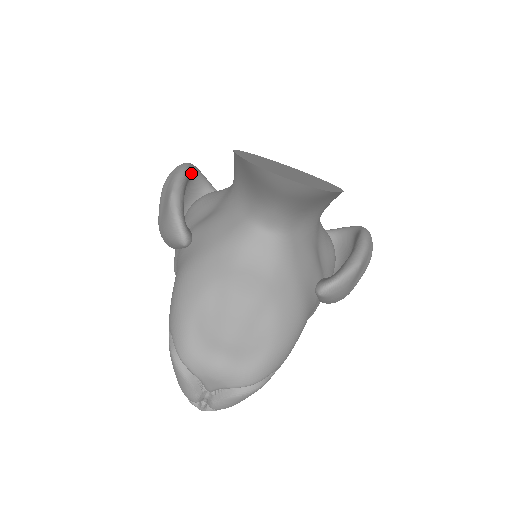
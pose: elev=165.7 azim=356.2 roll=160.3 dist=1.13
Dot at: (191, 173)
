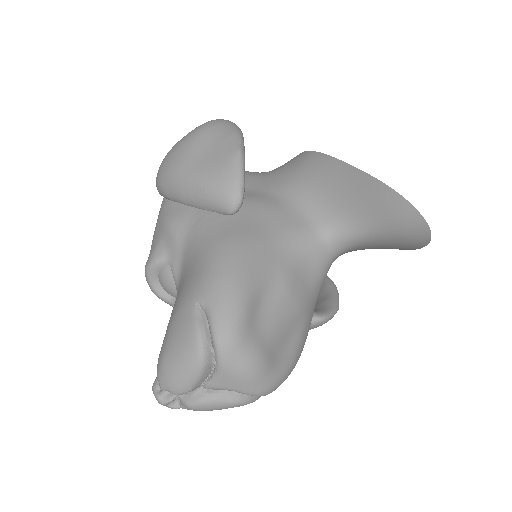
Dot at: occluded
